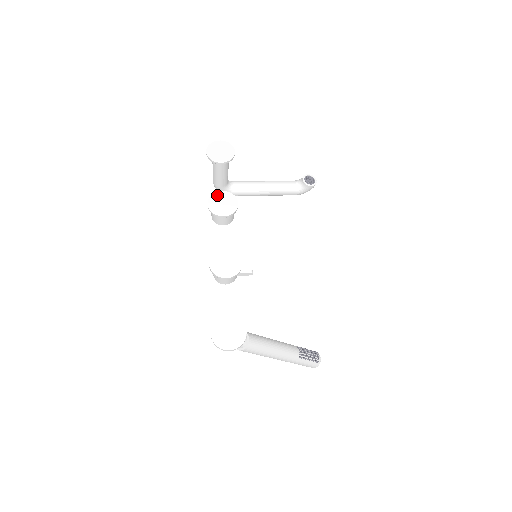
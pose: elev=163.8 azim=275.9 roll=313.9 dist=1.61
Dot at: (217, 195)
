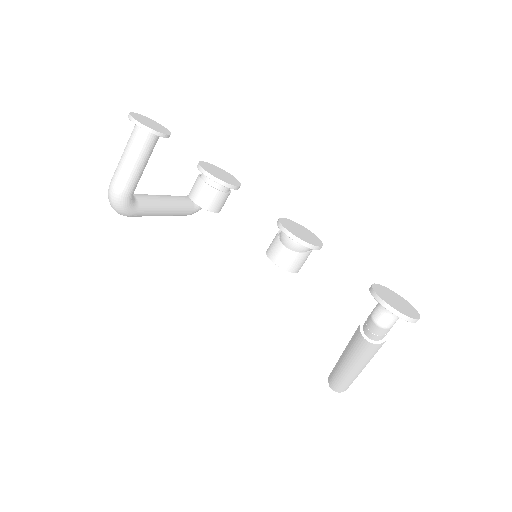
Dot at: (204, 164)
